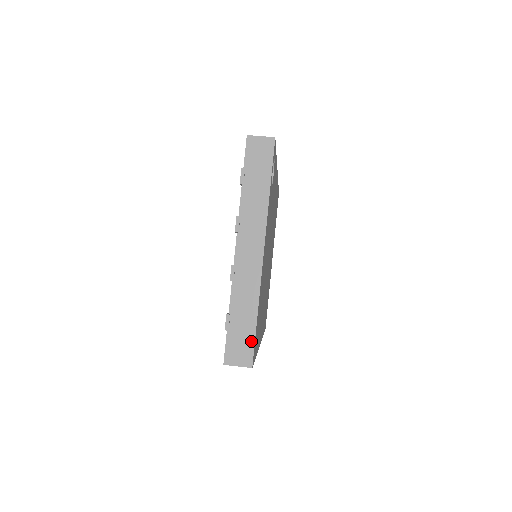
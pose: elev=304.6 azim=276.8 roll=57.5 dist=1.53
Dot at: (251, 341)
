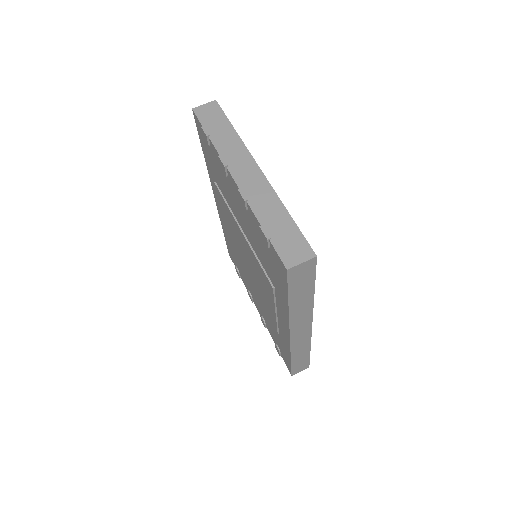
Dot at: (299, 235)
